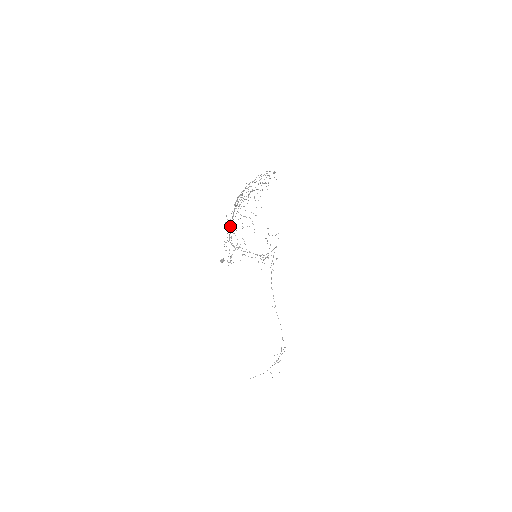
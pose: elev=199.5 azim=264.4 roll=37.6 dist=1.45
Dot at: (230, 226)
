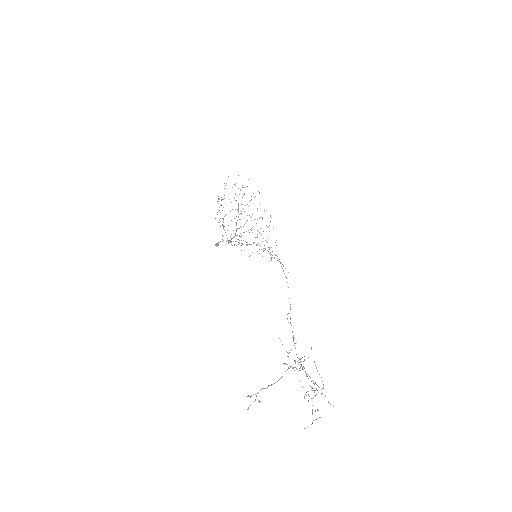
Dot at: occluded
